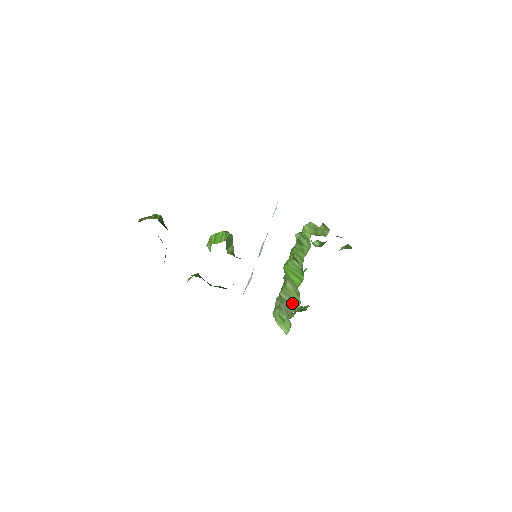
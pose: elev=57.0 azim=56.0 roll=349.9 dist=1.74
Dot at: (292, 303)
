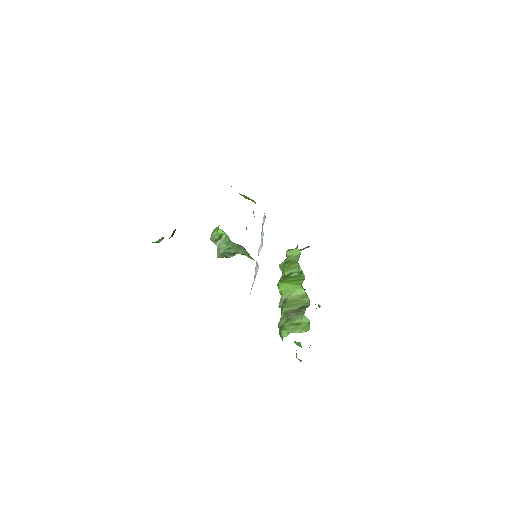
Dot at: (300, 307)
